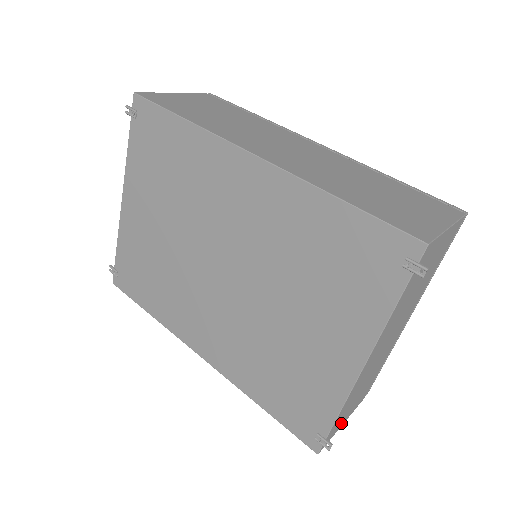
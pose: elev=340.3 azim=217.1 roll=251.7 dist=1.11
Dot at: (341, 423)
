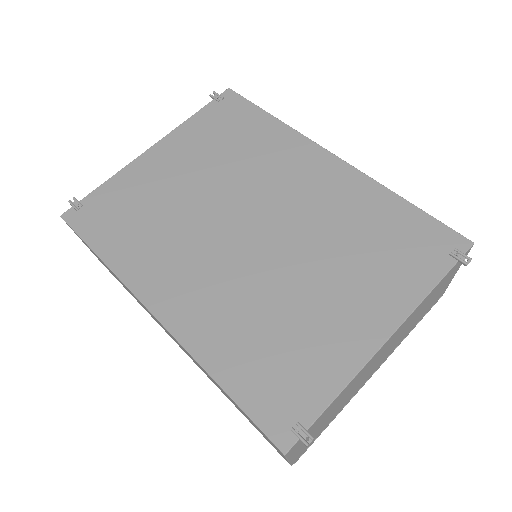
Dot at: (298, 447)
